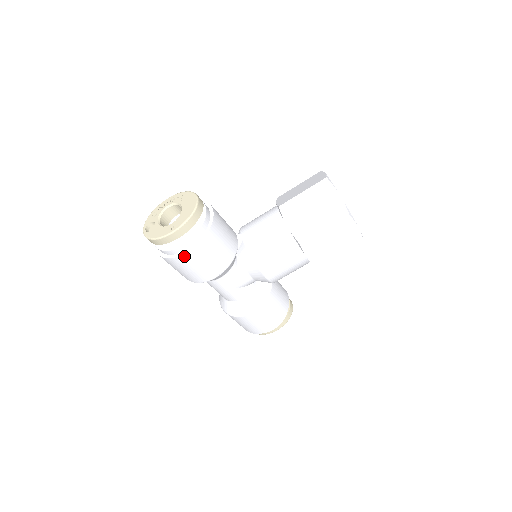
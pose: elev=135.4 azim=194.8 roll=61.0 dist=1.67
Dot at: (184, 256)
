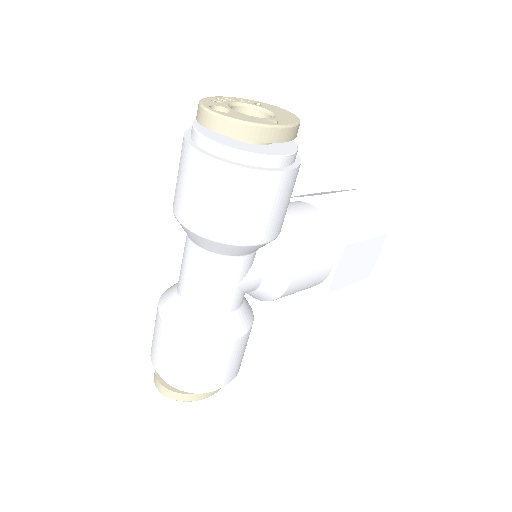
Dot at: (273, 174)
